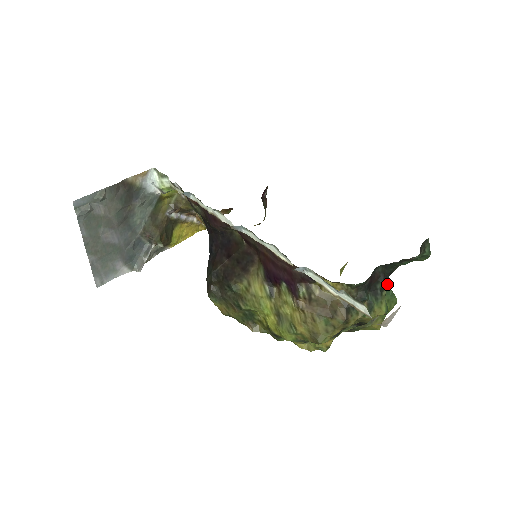
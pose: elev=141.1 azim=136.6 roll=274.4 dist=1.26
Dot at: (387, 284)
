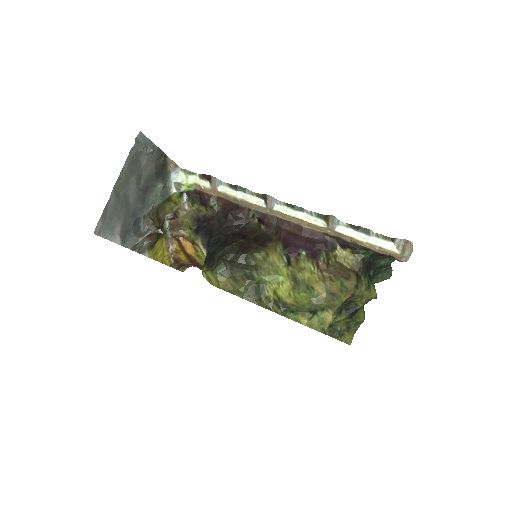
Dot at: occluded
